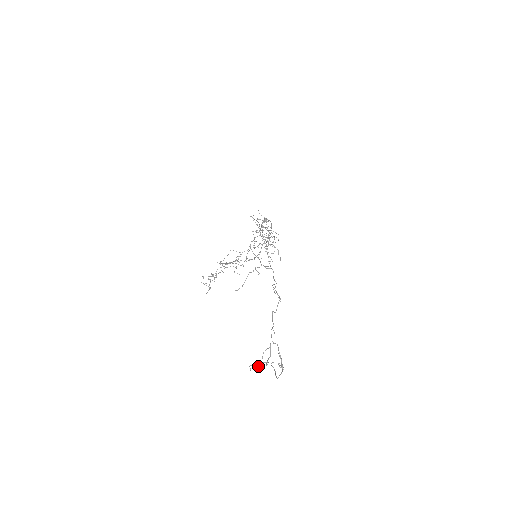
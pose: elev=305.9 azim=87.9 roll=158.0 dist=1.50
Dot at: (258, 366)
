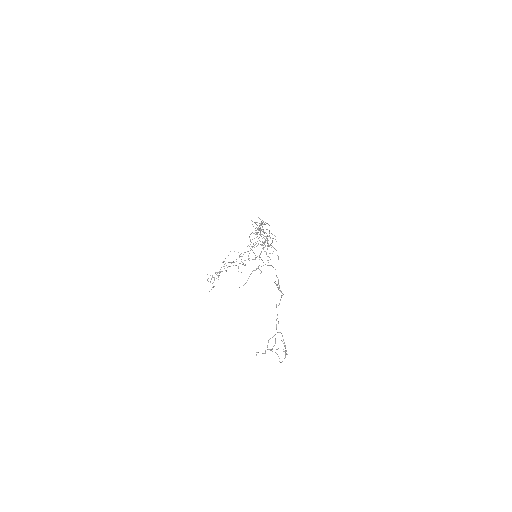
Dot at: (264, 353)
